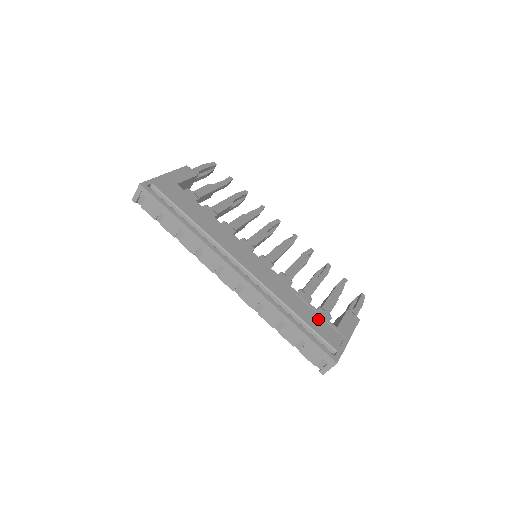
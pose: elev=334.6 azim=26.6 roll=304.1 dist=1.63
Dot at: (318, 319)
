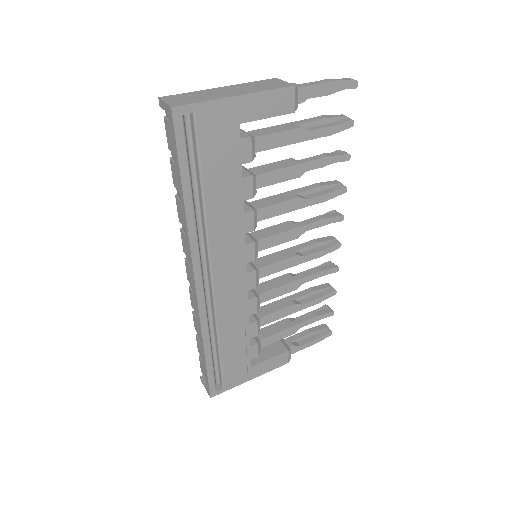
Dot at: (240, 355)
